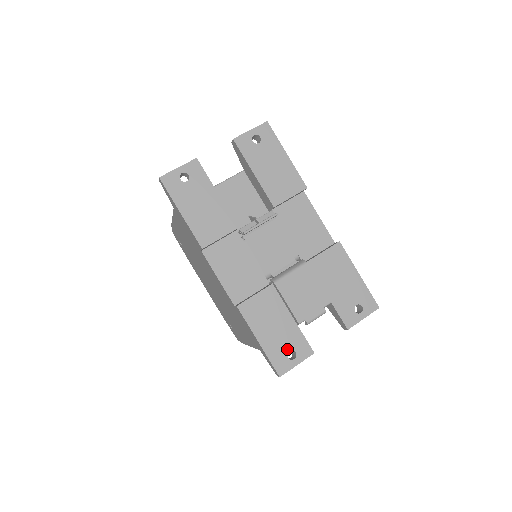
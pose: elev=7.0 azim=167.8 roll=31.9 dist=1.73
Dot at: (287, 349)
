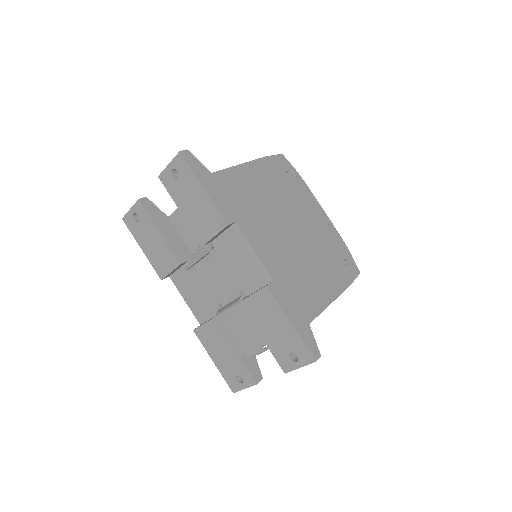
Dot at: (235, 374)
